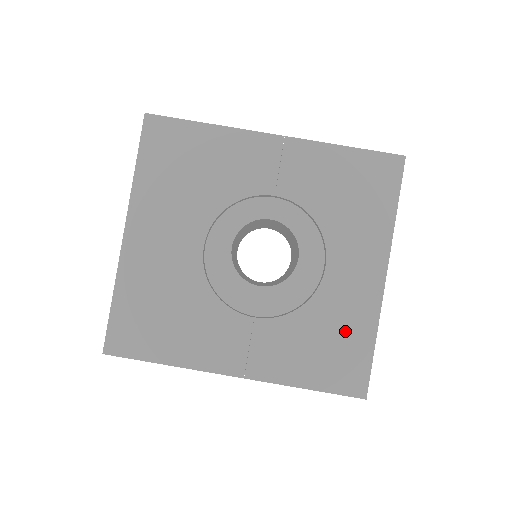
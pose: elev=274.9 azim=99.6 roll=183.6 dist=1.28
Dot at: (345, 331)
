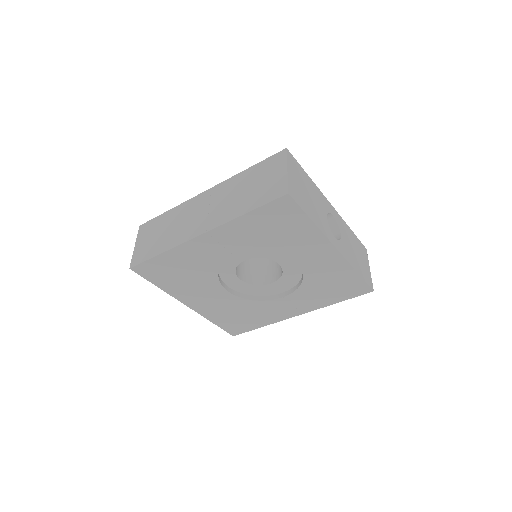
Dot at: (336, 278)
